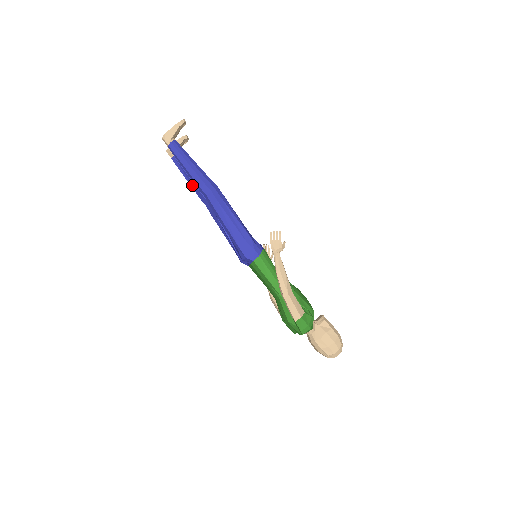
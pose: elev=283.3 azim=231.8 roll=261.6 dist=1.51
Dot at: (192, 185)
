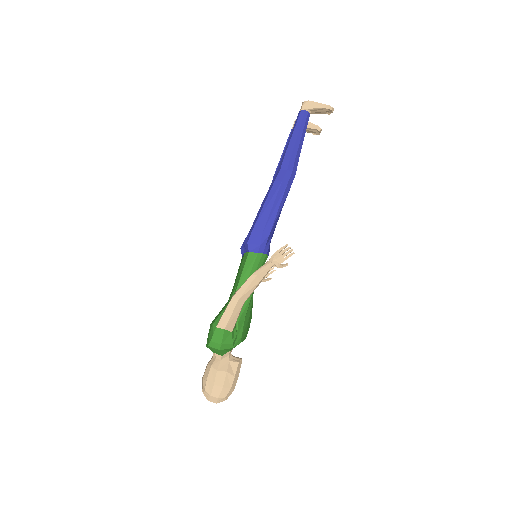
Dot at: occluded
